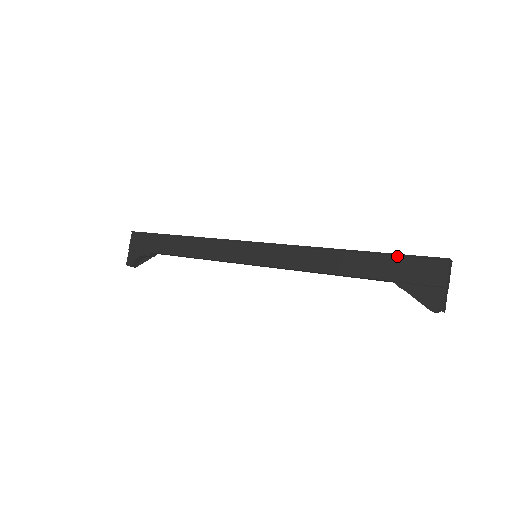
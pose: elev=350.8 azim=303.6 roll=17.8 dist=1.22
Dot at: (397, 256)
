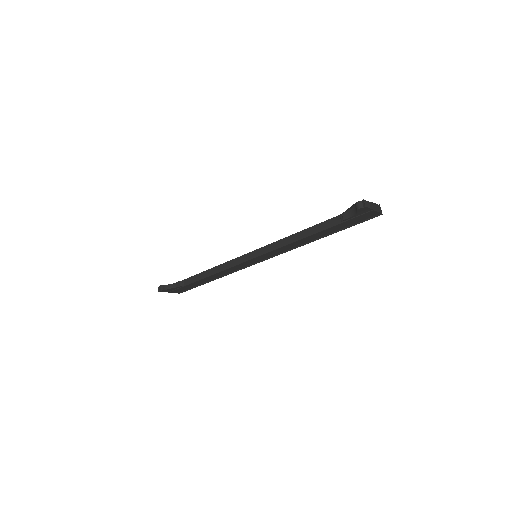
Dot at: occluded
